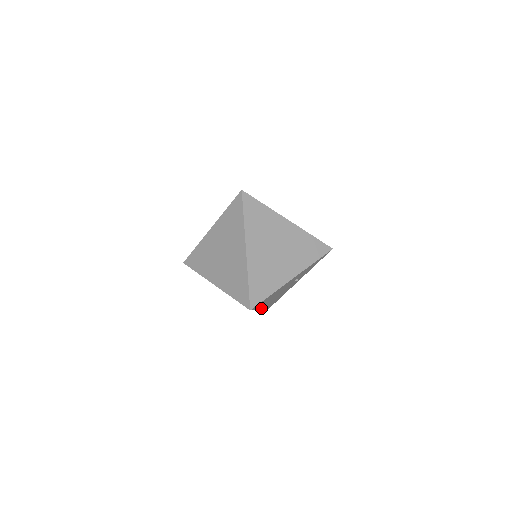
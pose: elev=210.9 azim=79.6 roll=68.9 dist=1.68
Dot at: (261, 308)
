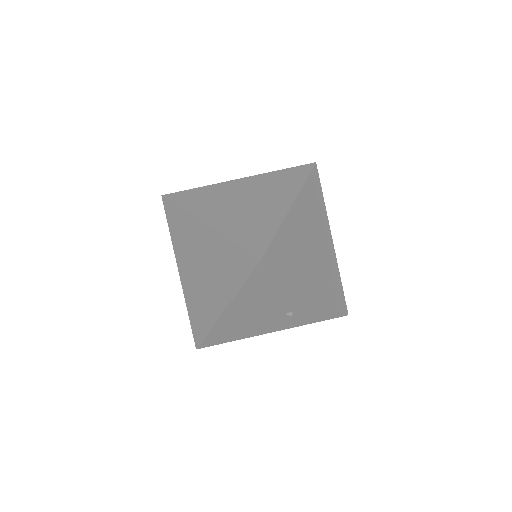
Dot at: (229, 308)
